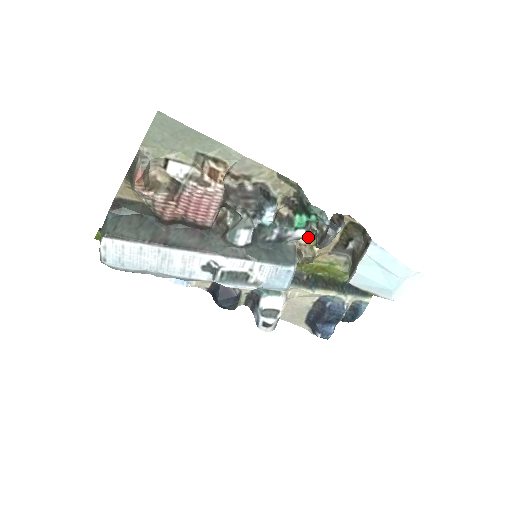
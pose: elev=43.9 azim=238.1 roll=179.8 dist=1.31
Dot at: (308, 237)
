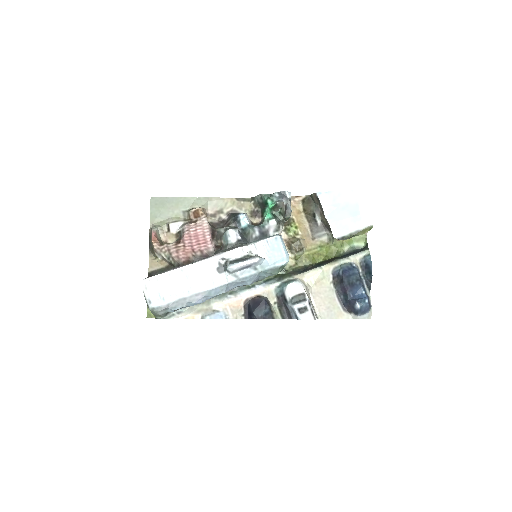
Dot at: (286, 231)
